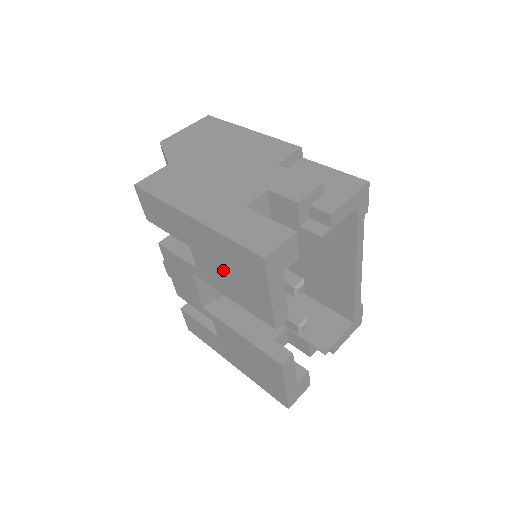
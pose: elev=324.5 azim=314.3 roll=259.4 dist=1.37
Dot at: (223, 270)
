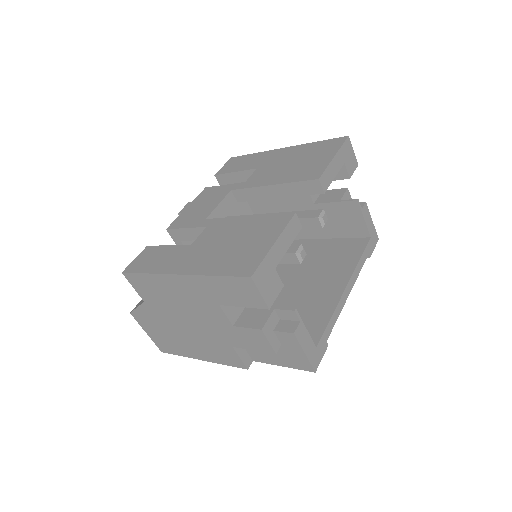
Dot at: (287, 165)
